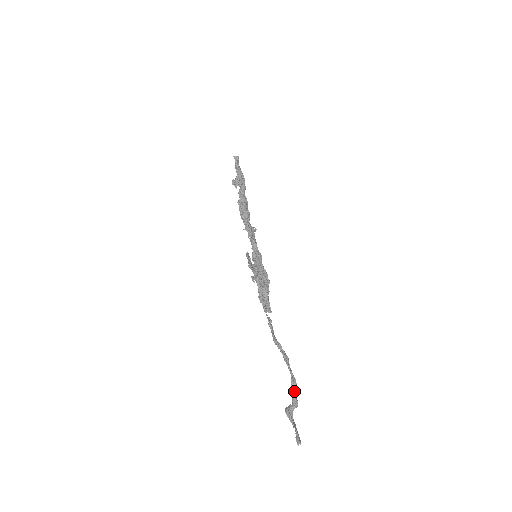
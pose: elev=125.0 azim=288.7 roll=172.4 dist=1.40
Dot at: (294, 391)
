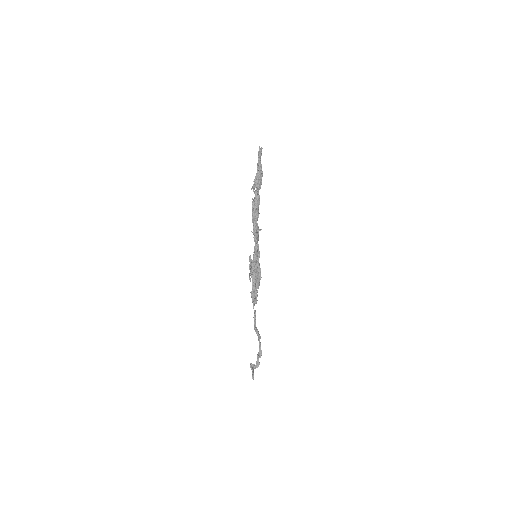
Dot at: occluded
